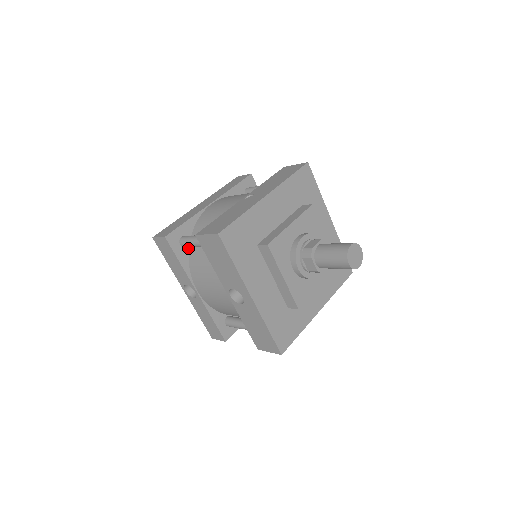
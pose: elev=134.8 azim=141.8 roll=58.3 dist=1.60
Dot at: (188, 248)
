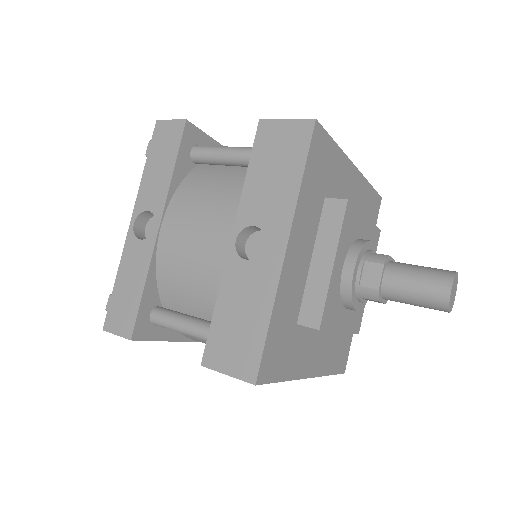
Dot at: (193, 167)
